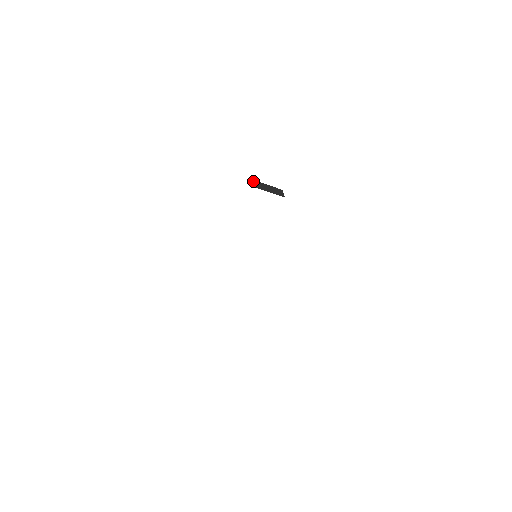
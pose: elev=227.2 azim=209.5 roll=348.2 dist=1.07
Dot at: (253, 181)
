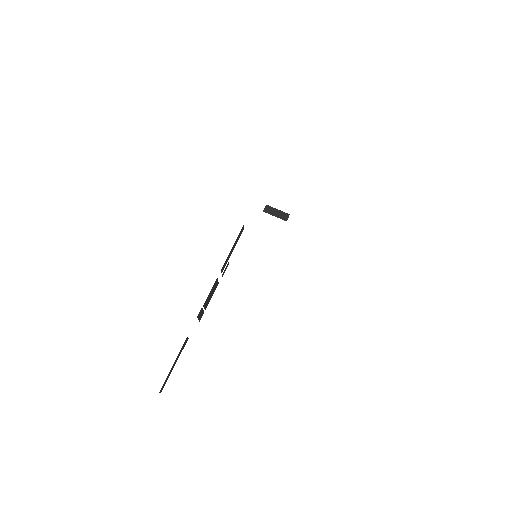
Dot at: (267, 206)
